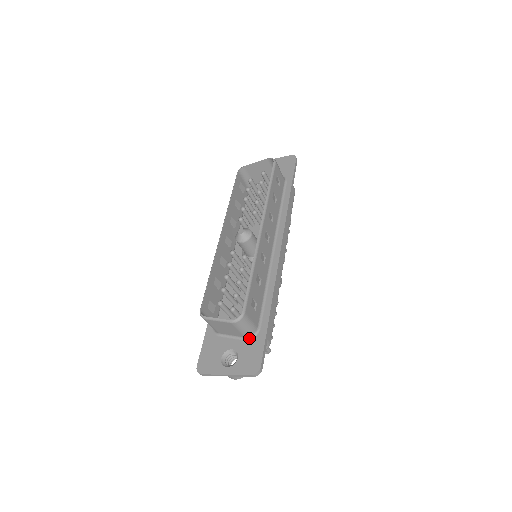
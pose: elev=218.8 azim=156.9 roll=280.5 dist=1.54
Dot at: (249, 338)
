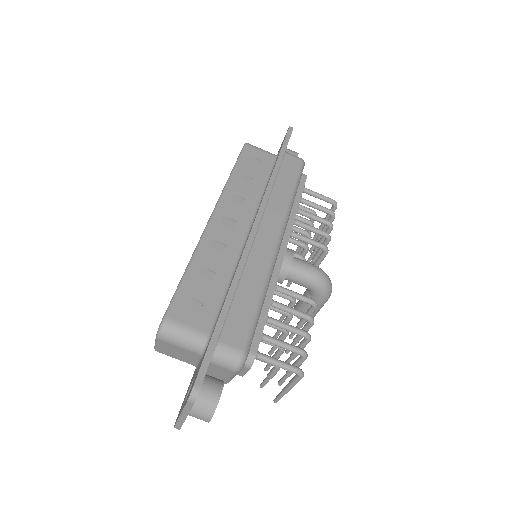
Dot at: (203, 353)
